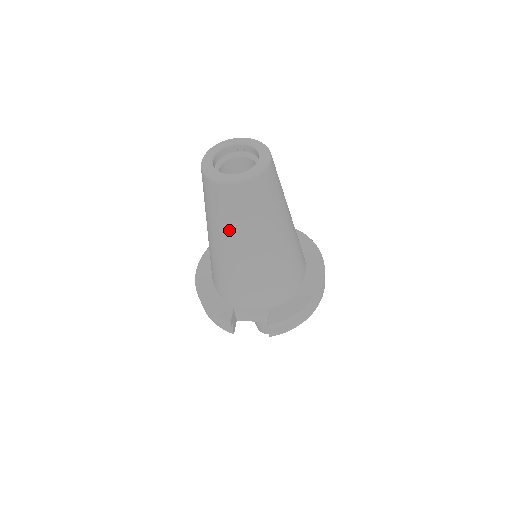
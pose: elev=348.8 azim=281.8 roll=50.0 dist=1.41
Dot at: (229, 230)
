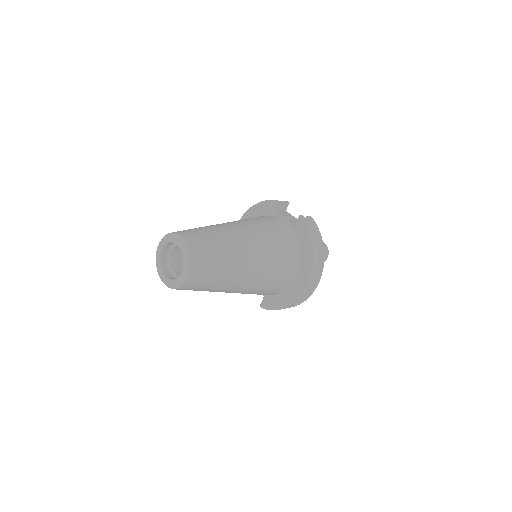
Dot at: occluded
